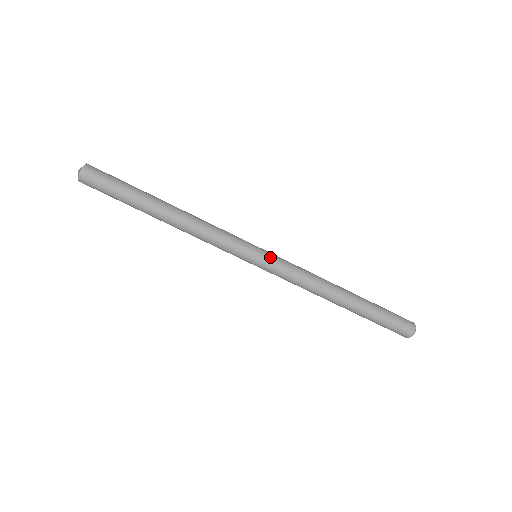
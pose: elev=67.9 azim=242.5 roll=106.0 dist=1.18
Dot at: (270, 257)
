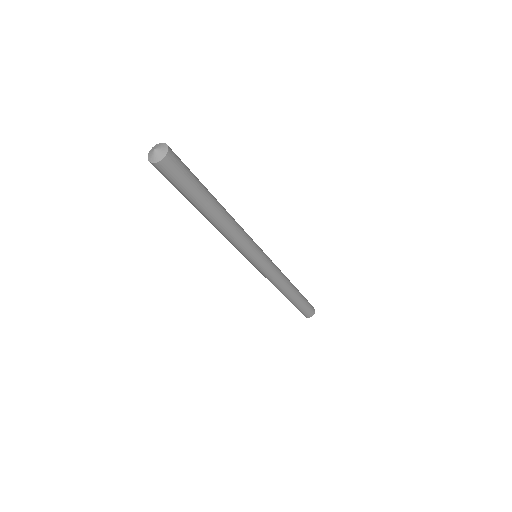
Dot at: (260, 268)
